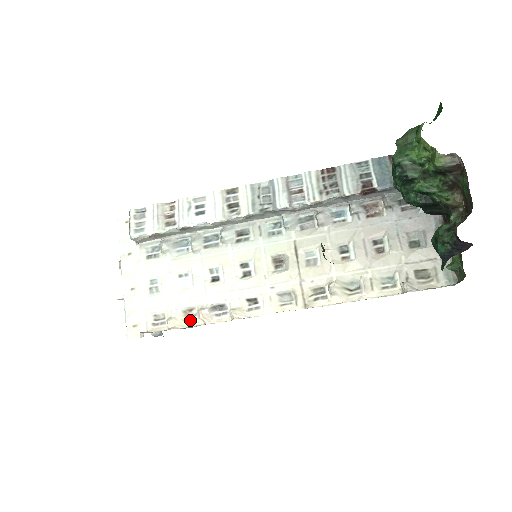
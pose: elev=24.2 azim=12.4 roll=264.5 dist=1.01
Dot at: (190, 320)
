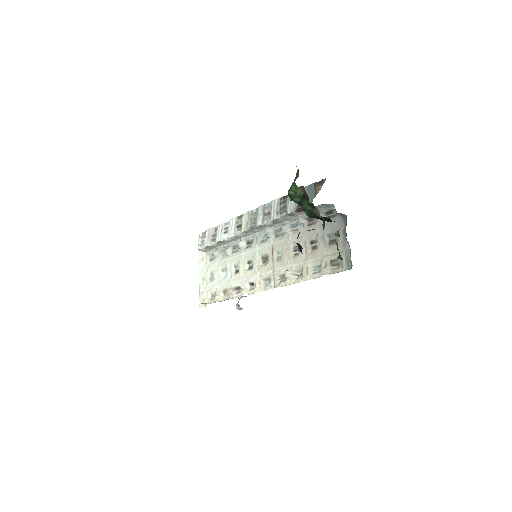
Dot at: (225, 296)
